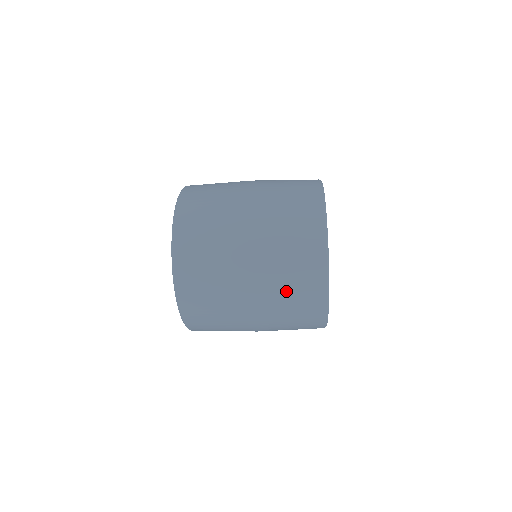
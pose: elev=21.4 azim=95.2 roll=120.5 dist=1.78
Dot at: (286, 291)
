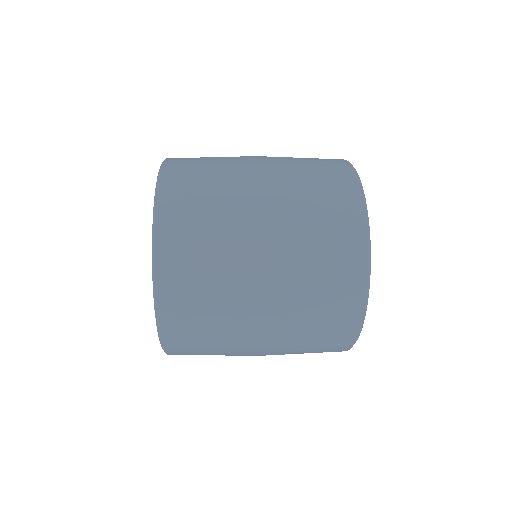
Dot at: (309, 325)
